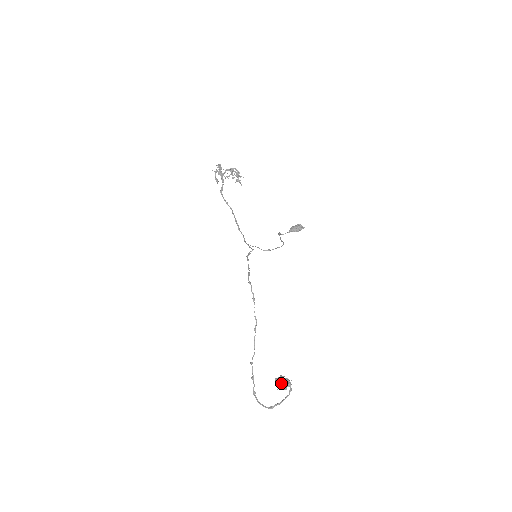
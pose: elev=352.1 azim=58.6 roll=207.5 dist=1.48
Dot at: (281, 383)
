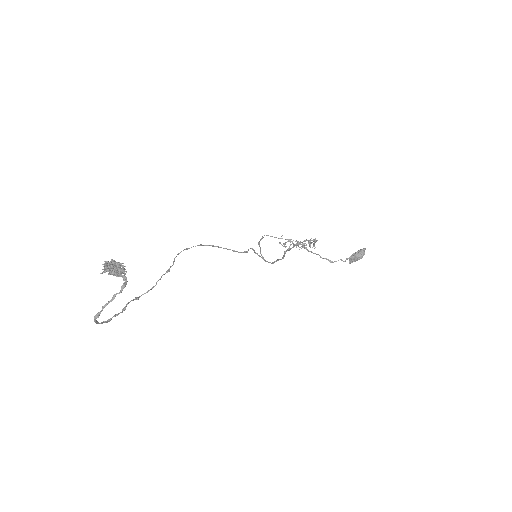
Dot at: (105, 261)
